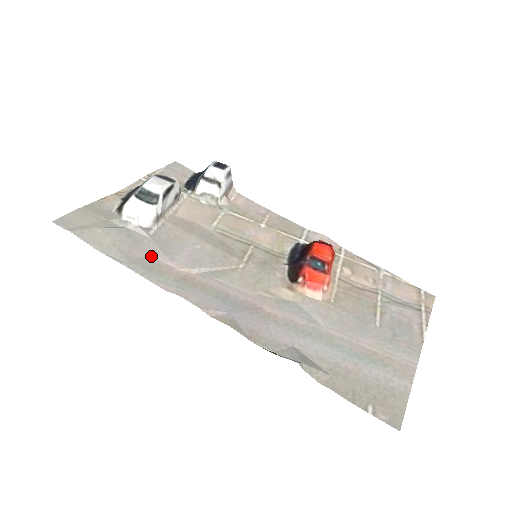
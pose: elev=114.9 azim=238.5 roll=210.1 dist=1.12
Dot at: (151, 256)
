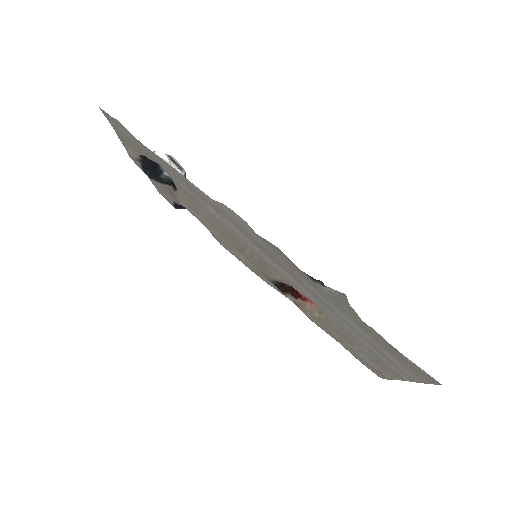
Dot at: (182, 186)
